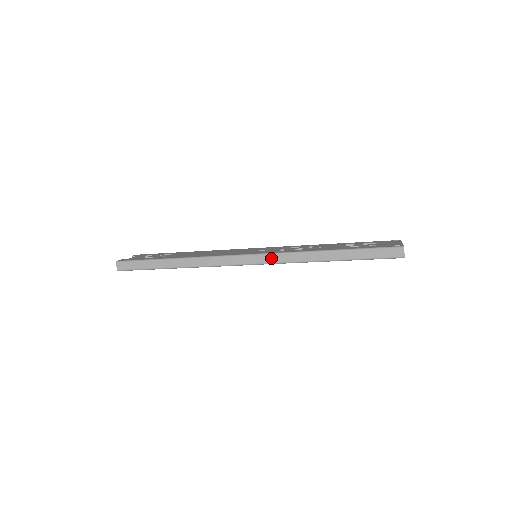
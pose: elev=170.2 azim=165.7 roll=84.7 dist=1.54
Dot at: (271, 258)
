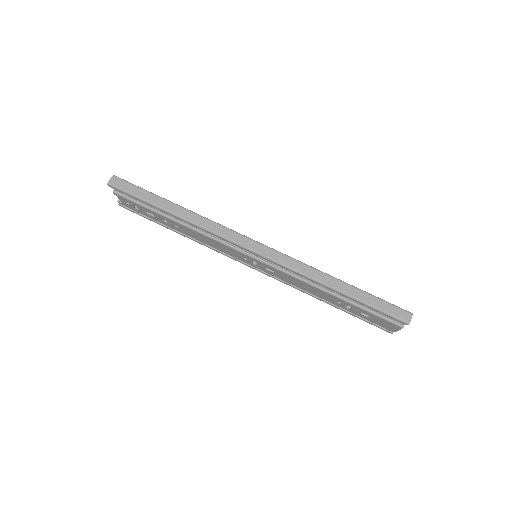
Dot at: (279, 256)
